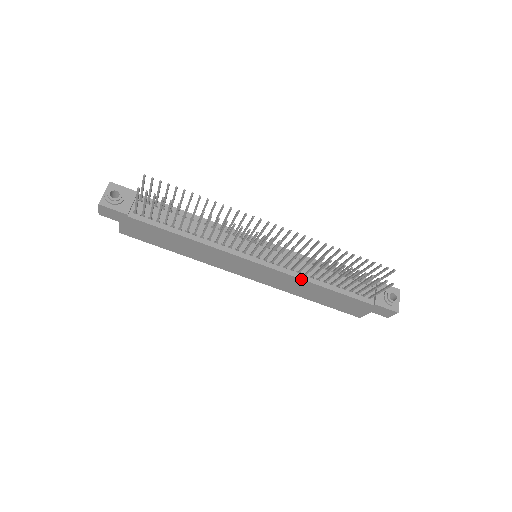
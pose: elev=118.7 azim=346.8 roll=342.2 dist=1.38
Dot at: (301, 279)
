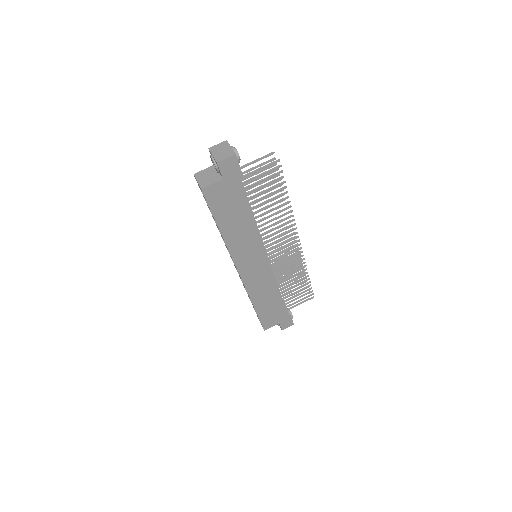
Dot at: occluded
